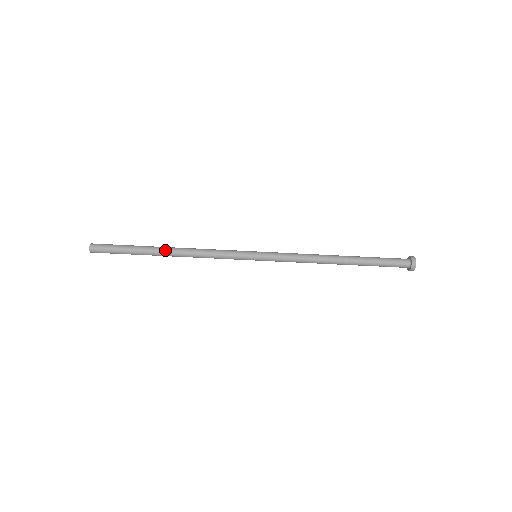
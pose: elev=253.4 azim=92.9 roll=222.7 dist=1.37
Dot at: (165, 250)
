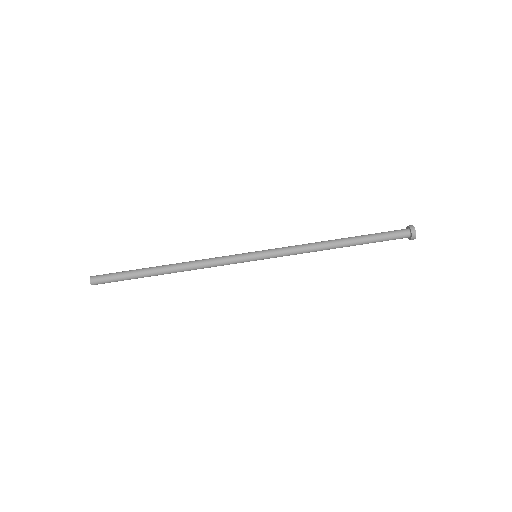
Dot at: (165, 270)
